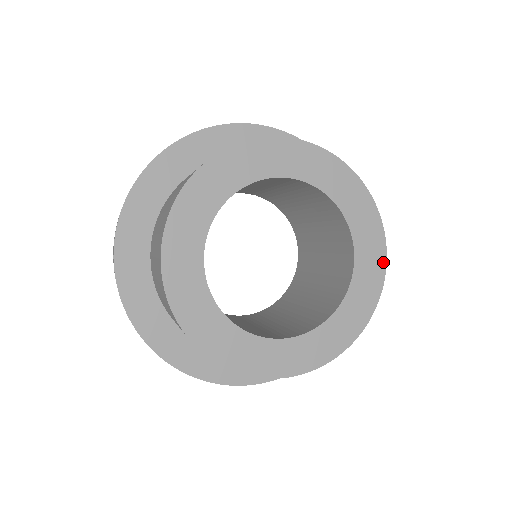
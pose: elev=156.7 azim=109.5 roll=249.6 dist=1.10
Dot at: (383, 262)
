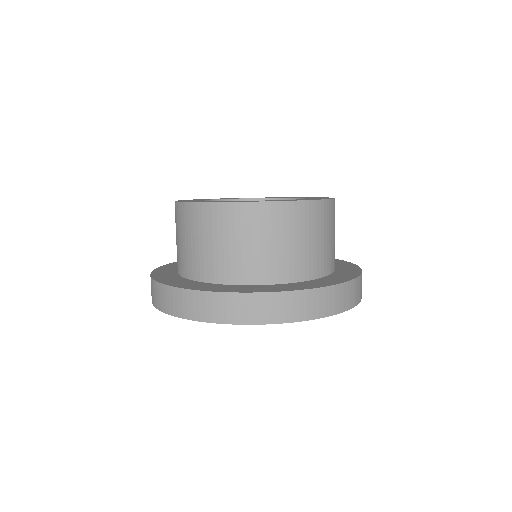
Dot at: (332, 198)
